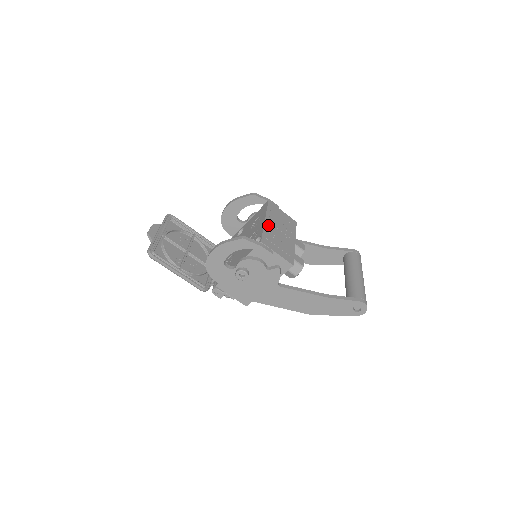
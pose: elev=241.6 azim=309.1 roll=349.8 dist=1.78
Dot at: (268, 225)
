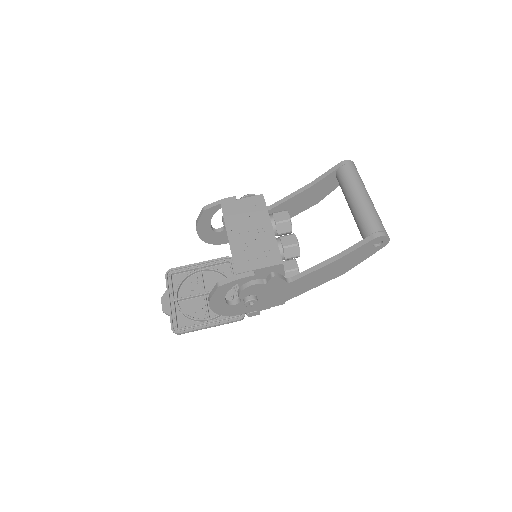
Dot at: (234, 241)
